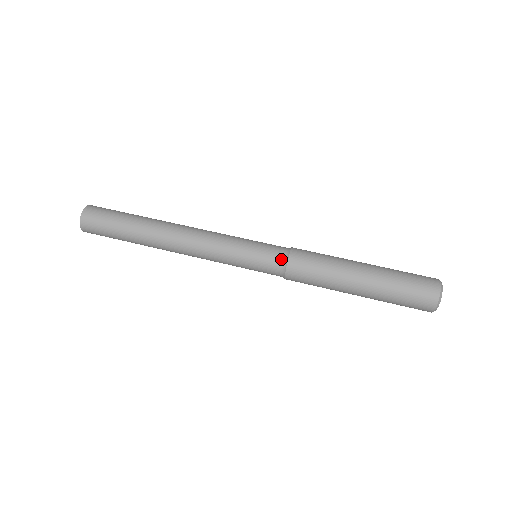
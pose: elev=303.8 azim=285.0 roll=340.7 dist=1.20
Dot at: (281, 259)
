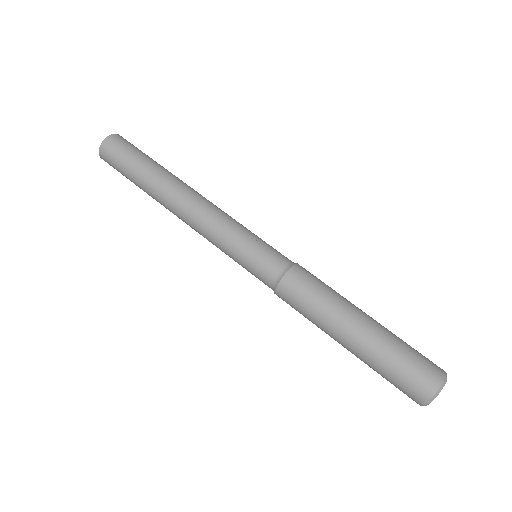
Dot at: (270, 282)
